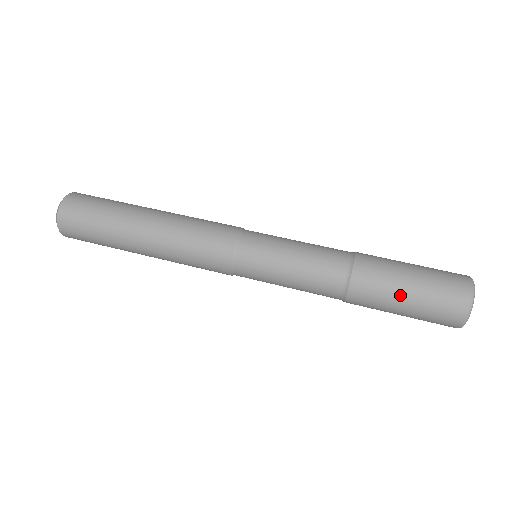
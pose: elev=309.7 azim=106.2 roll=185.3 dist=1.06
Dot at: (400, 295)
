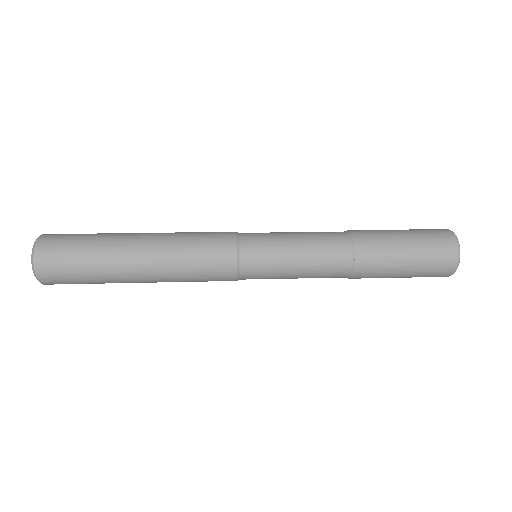
Dot at: (400, 264)
